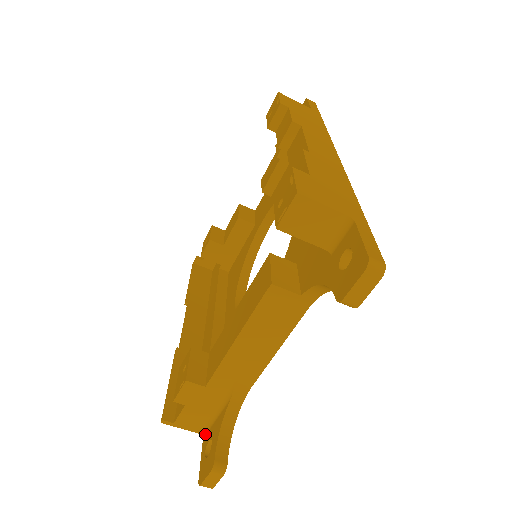
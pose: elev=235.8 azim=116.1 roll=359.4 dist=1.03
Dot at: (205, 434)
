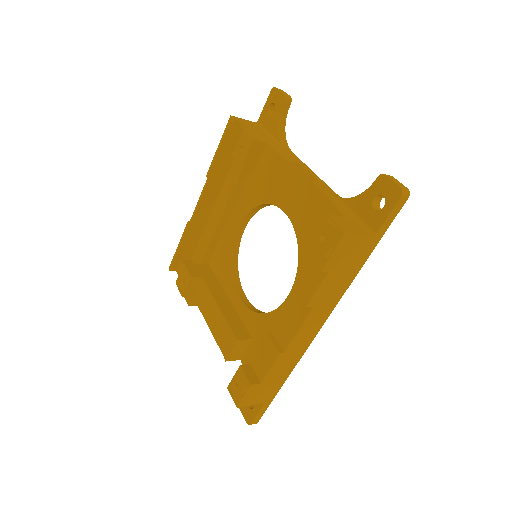
Dot at: occluded
